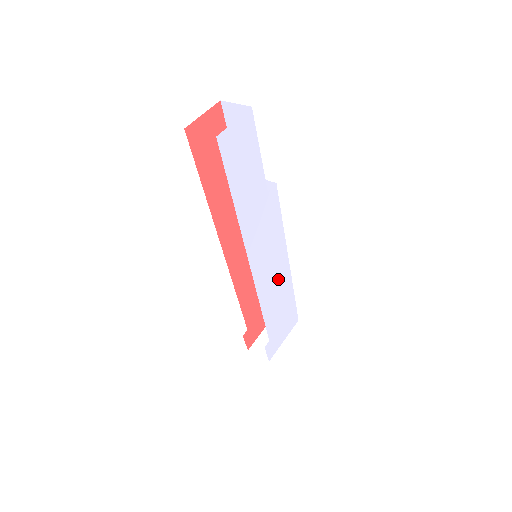
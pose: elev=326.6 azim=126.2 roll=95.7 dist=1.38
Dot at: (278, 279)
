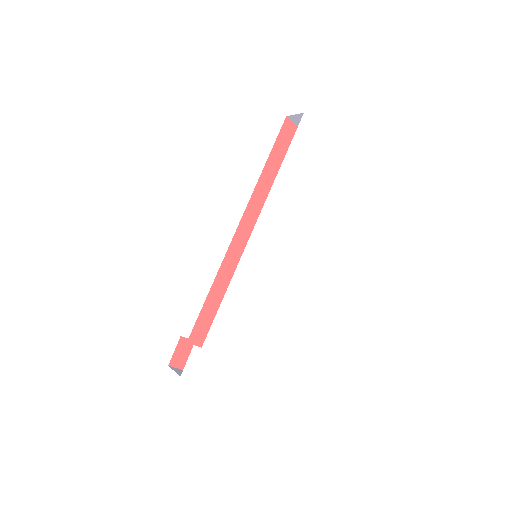
Dot at: (256, 294)
